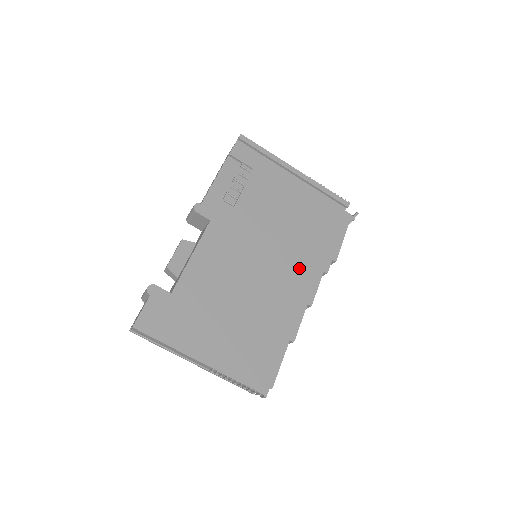
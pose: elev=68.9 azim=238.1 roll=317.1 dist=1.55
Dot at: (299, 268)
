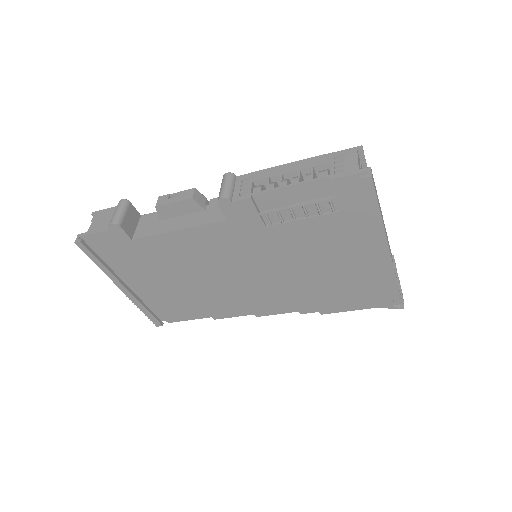
Dot at: (278, 297)
